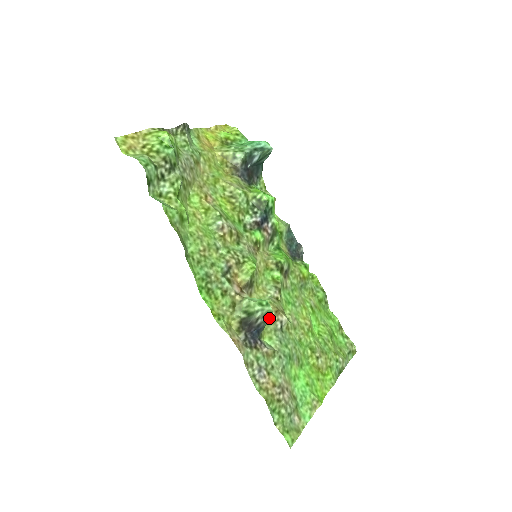
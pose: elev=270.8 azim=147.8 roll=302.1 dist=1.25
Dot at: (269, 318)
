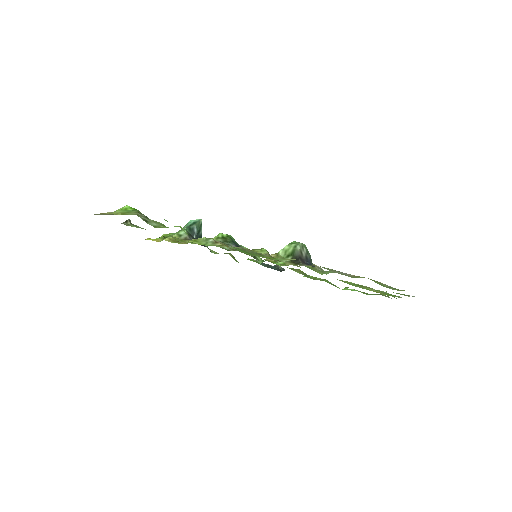
Dot at: (308, 251)
